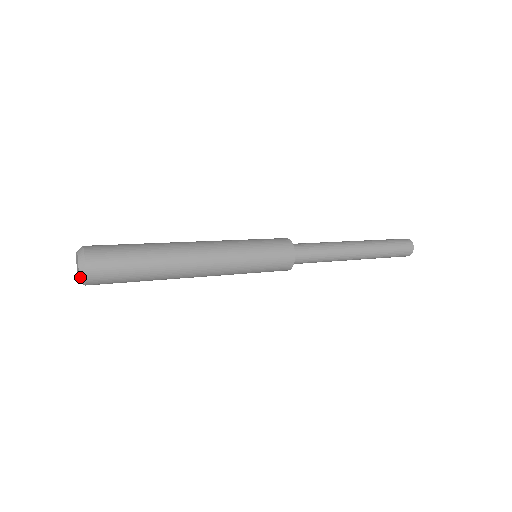
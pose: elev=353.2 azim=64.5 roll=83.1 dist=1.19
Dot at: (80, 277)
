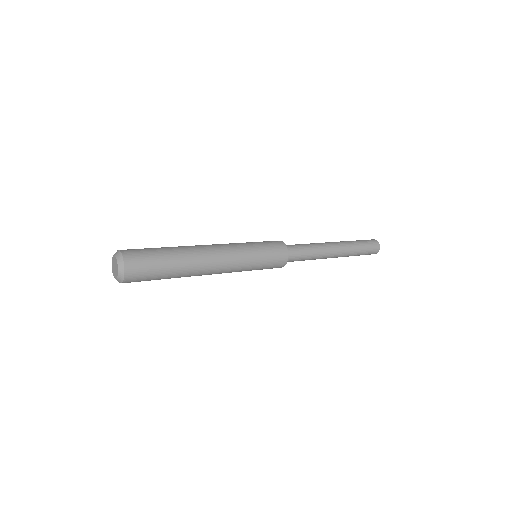
Dot at: (119, 274)
